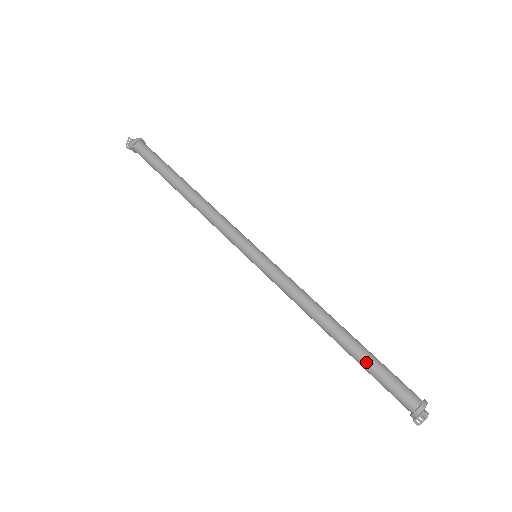
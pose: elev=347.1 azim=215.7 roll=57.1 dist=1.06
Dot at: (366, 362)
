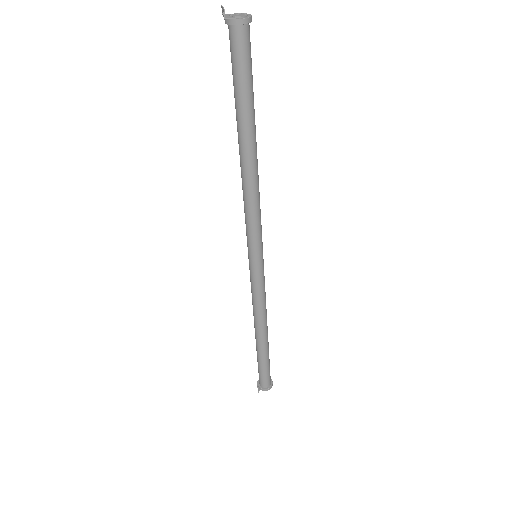
Dot at: (257, 357)
